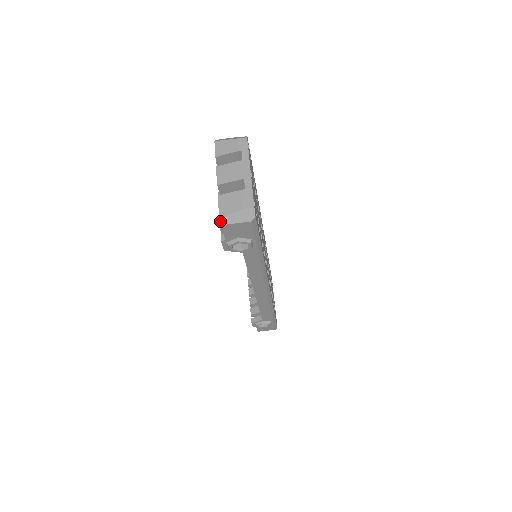
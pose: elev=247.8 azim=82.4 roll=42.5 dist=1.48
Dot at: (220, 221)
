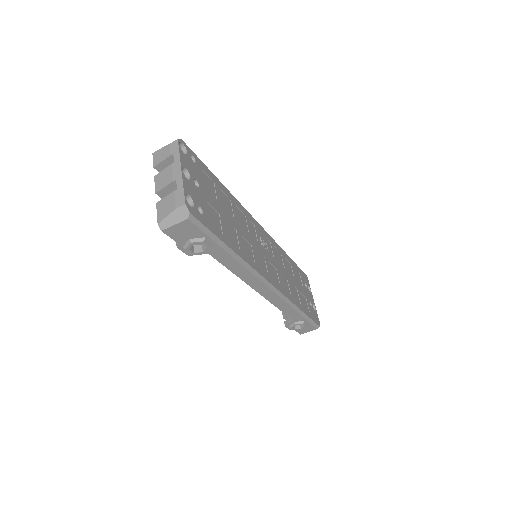
Dot at: (159, 227)
